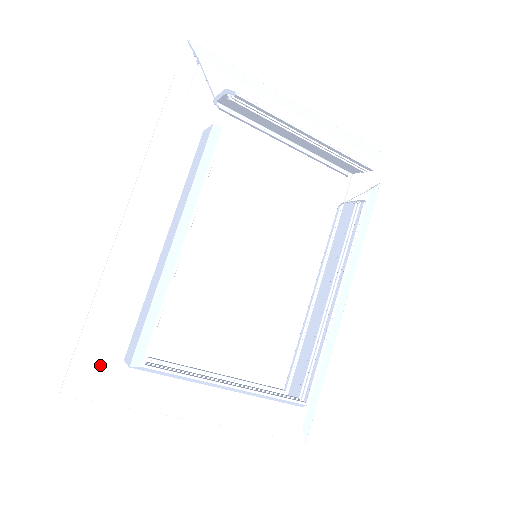
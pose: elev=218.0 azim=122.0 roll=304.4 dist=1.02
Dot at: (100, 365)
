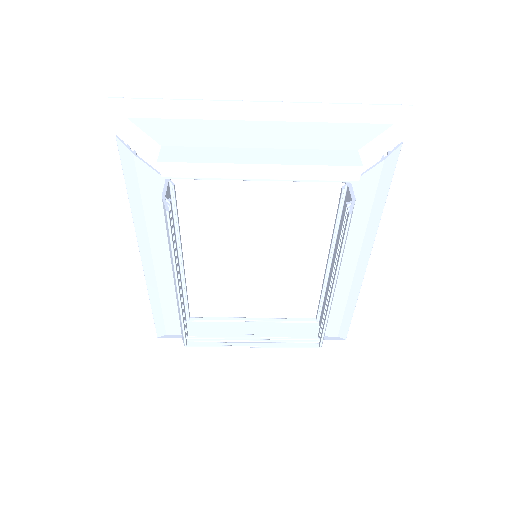
Dot at: (171, 327)
